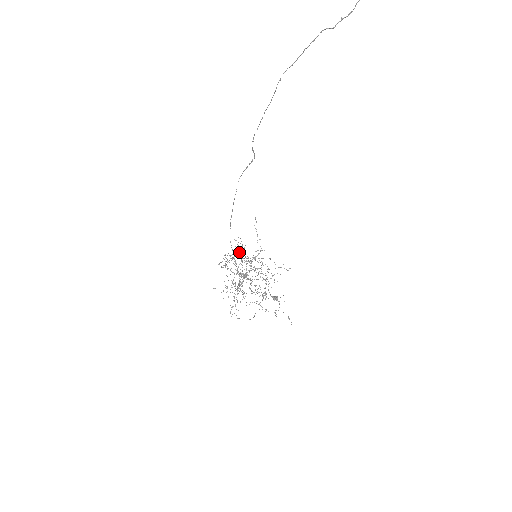
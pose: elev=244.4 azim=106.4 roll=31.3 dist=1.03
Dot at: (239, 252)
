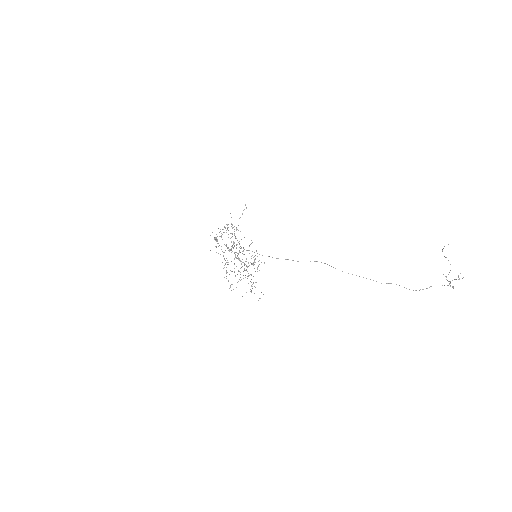
Dot at: occluded
